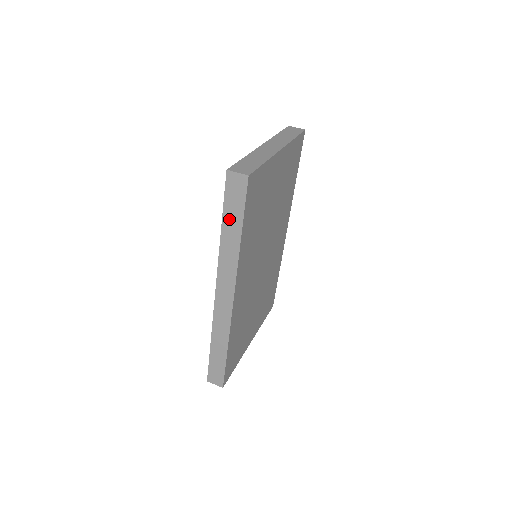
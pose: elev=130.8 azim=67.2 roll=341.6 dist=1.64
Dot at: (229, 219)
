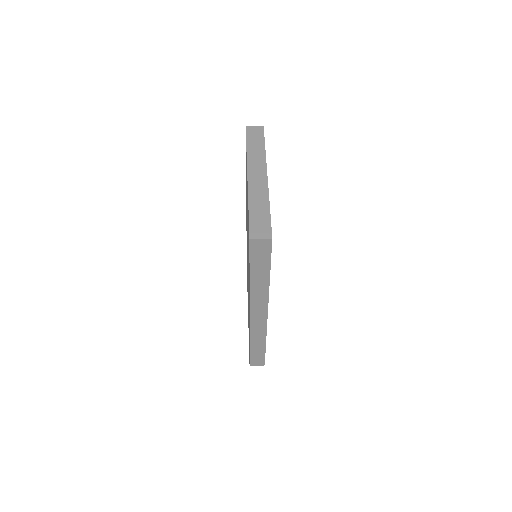
Dot at: (256, 269)
